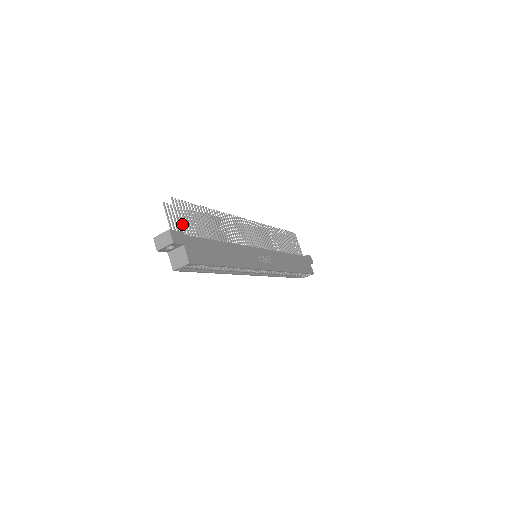
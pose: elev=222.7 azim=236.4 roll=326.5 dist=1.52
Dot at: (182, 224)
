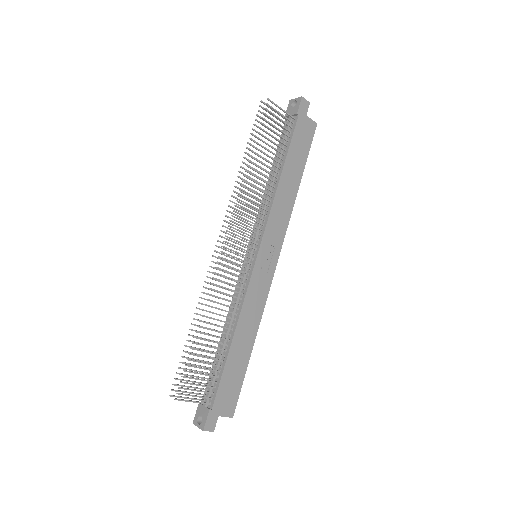
Dot at: occluded
